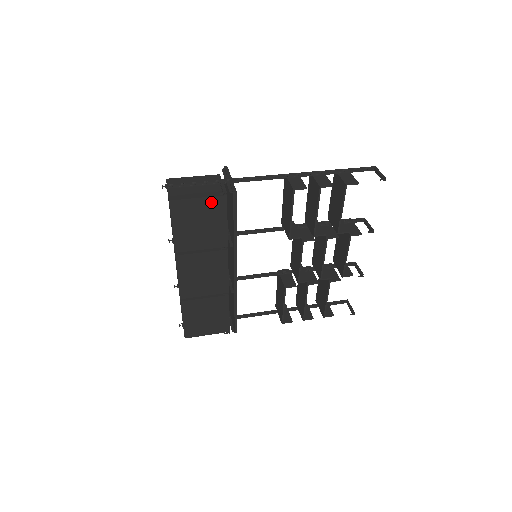
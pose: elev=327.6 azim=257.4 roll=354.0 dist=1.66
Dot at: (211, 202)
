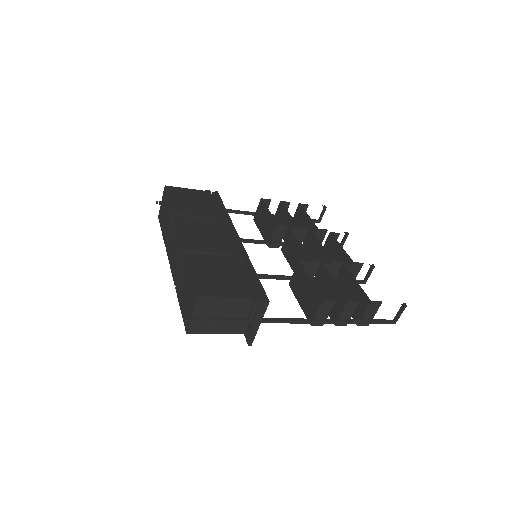
Dot at: (199, 193)
